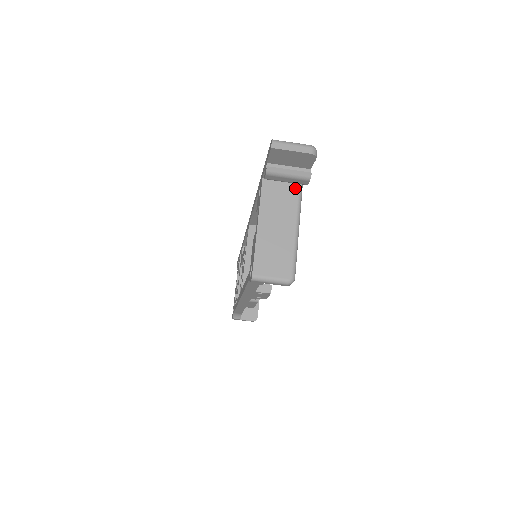
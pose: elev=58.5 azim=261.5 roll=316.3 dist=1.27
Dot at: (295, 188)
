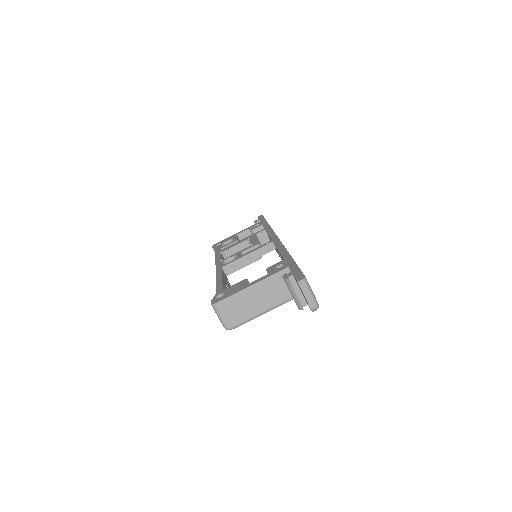
Dot at: occluded
